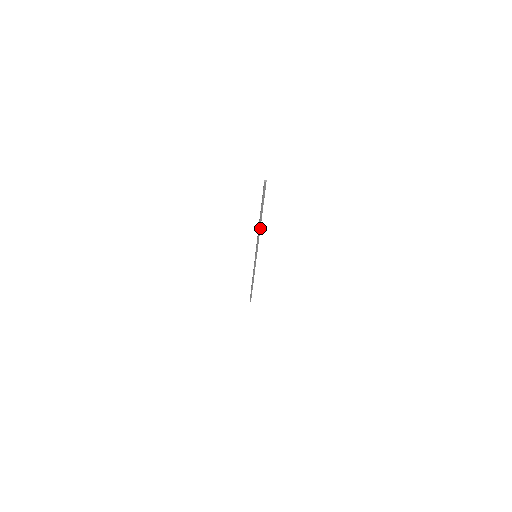
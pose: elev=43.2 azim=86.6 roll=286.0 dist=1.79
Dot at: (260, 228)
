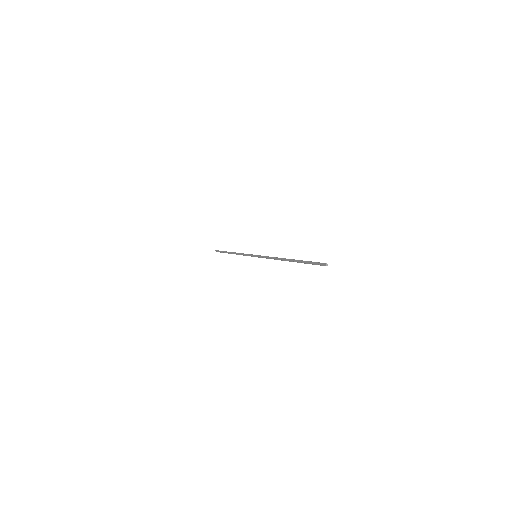
Dot at: (282, 260)
